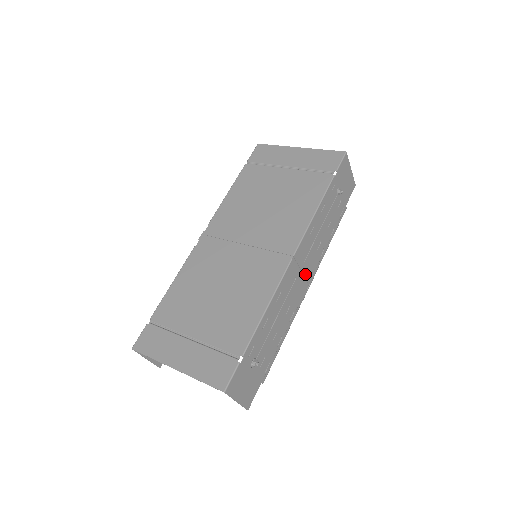
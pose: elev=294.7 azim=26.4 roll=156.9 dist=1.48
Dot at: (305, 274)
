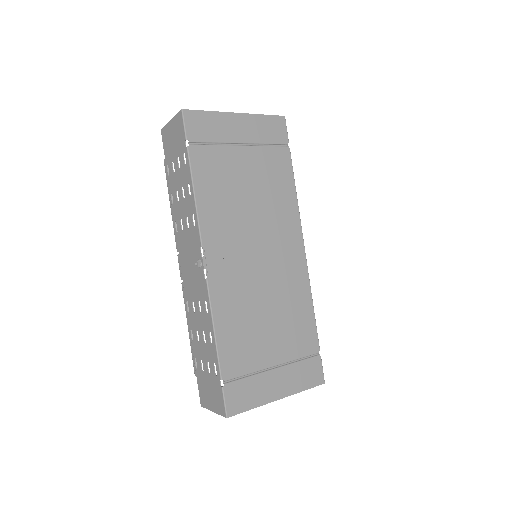
Dot at: occluded
